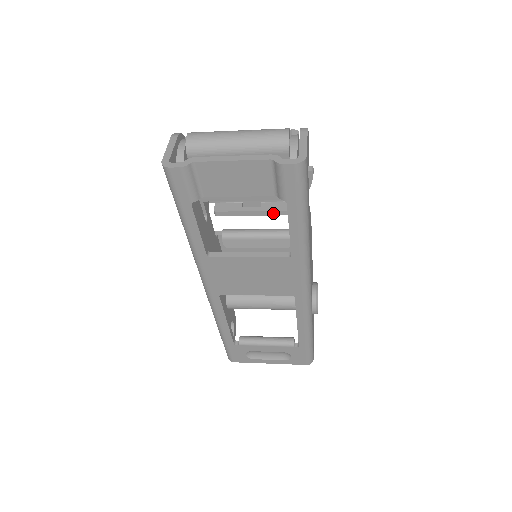
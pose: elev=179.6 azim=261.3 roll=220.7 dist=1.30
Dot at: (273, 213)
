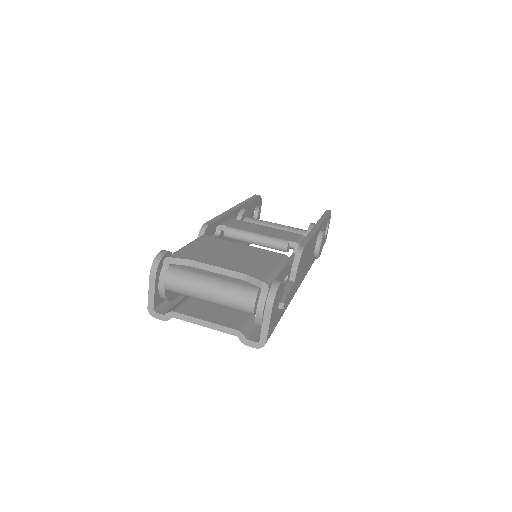
Dot at: occluded
